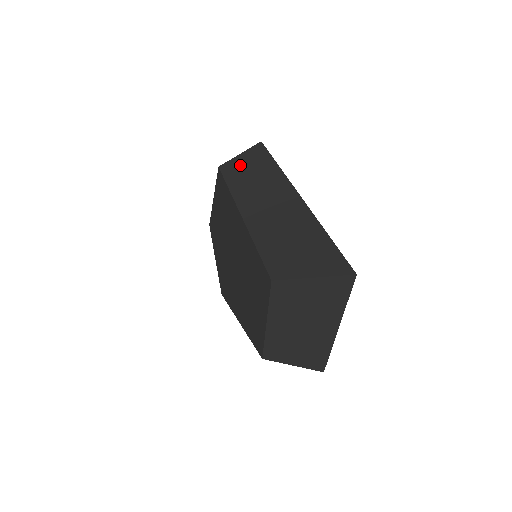
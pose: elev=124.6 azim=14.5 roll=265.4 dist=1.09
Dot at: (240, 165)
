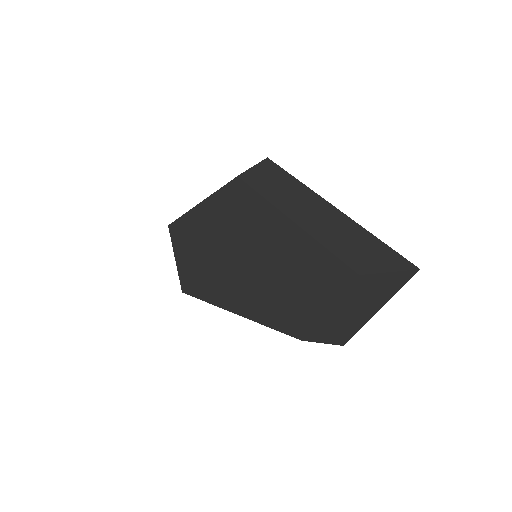
Dot at: (261, 177)
